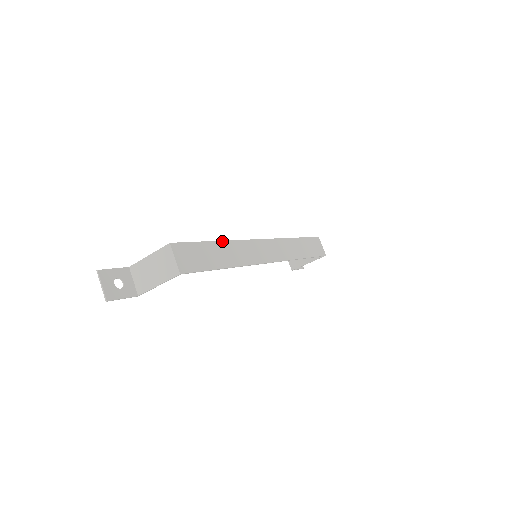
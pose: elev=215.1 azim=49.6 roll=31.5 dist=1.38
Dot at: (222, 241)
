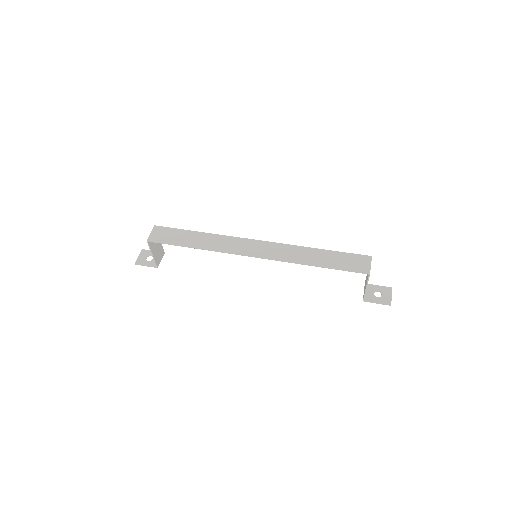
Dot at: (204, 233)
